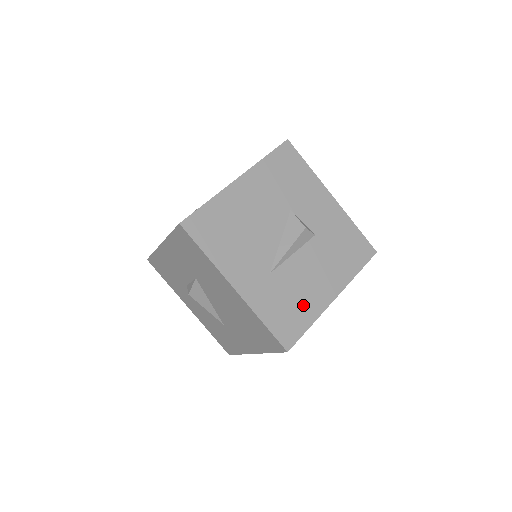
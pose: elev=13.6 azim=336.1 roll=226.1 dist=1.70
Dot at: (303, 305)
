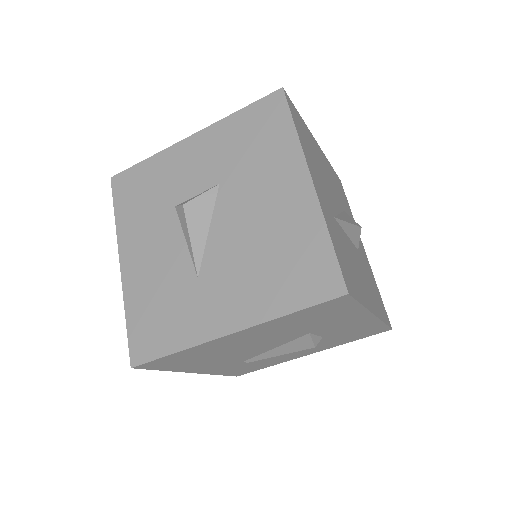
Dot at: (356, 279)
